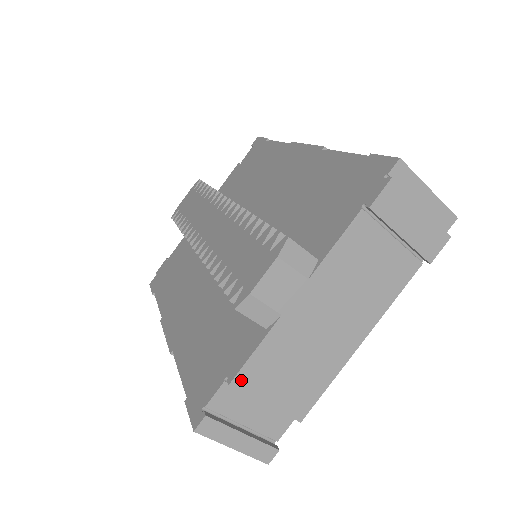
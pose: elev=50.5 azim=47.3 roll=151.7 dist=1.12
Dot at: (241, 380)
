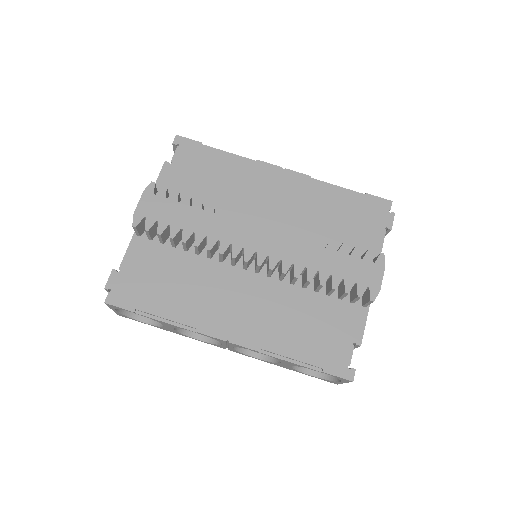
Dot at: (361, 341)
